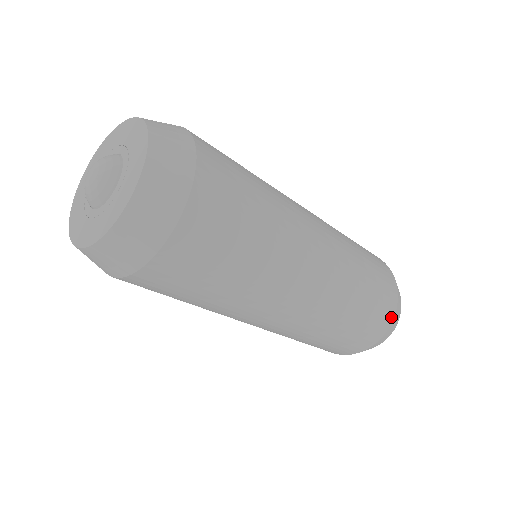
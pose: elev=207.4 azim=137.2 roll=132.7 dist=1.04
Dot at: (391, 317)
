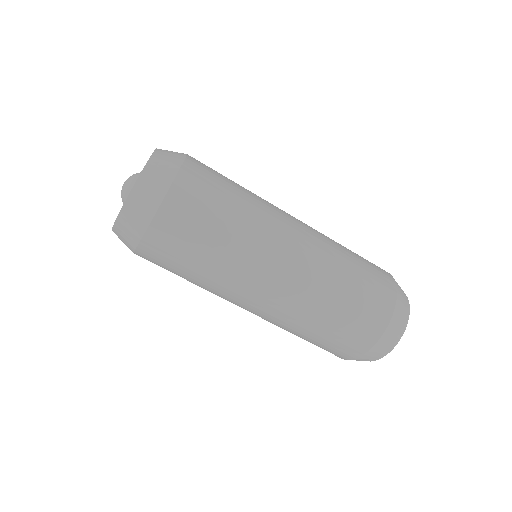
Dot at: (382, 328)
